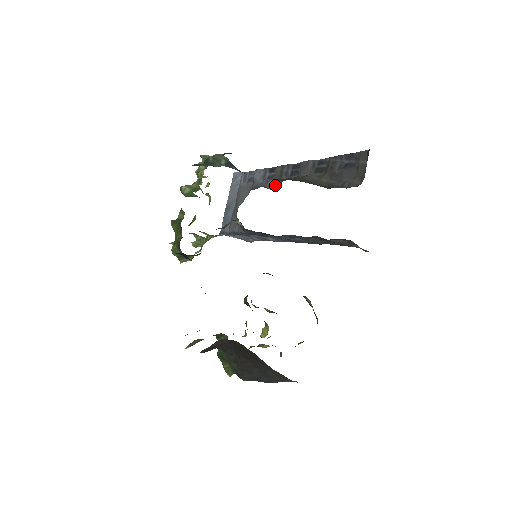
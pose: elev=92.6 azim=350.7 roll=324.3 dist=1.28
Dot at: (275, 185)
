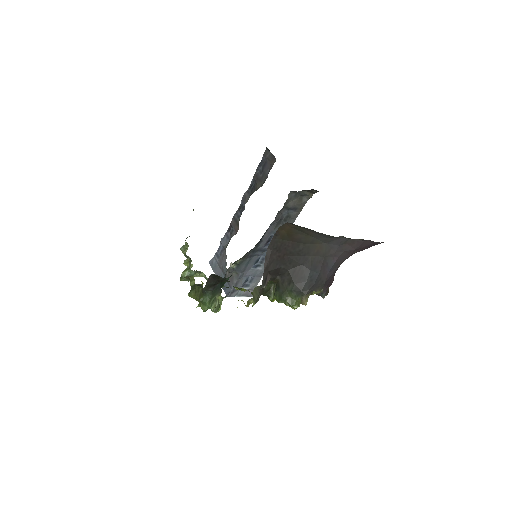
Dot at: (237, 229)
